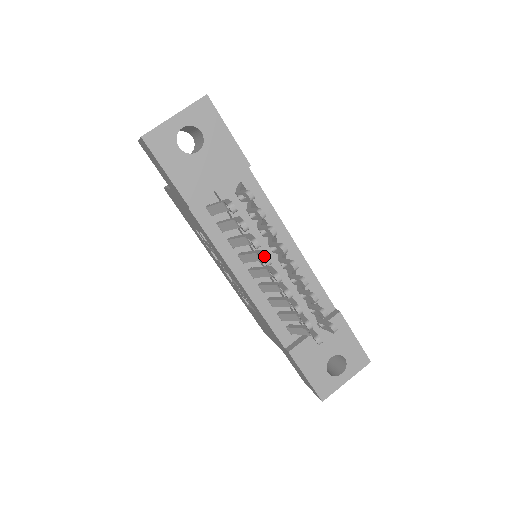
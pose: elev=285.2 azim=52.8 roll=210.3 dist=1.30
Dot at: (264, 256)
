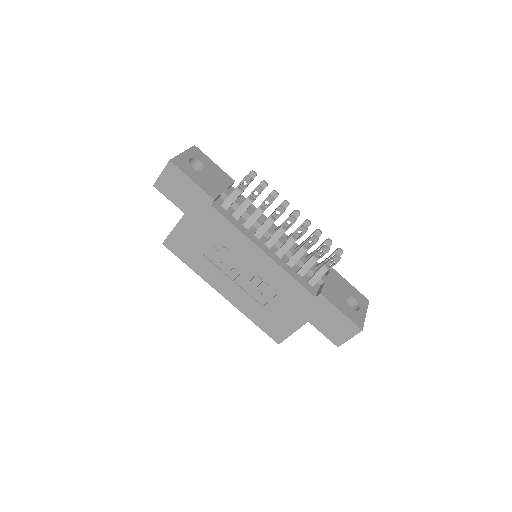
Dot at: (279, 206)
